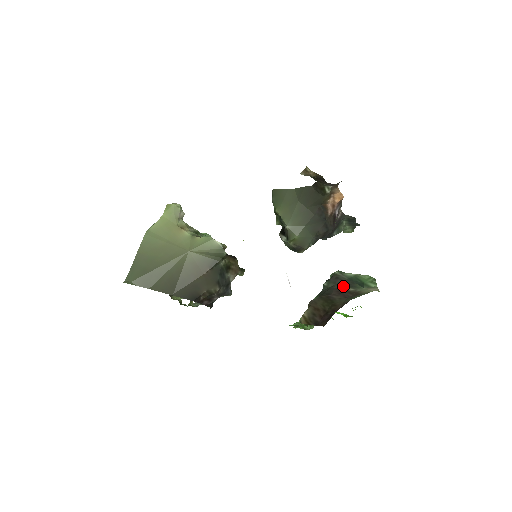
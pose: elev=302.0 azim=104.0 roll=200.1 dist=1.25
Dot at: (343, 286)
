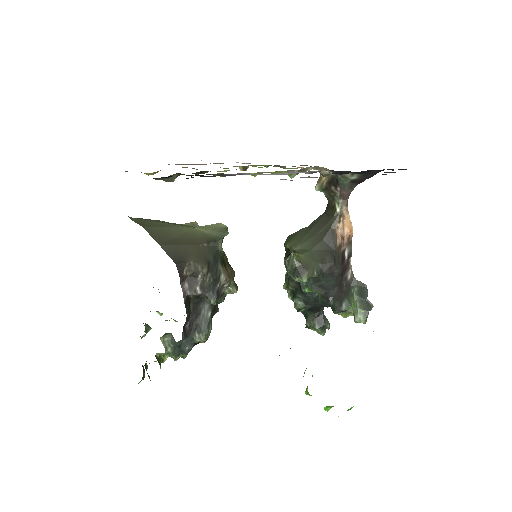
Dot at: occluded
